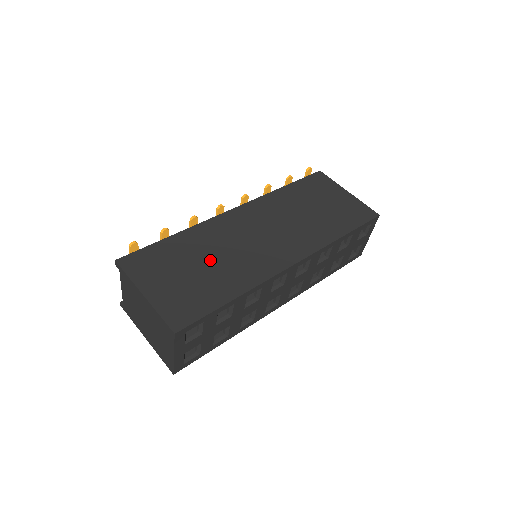
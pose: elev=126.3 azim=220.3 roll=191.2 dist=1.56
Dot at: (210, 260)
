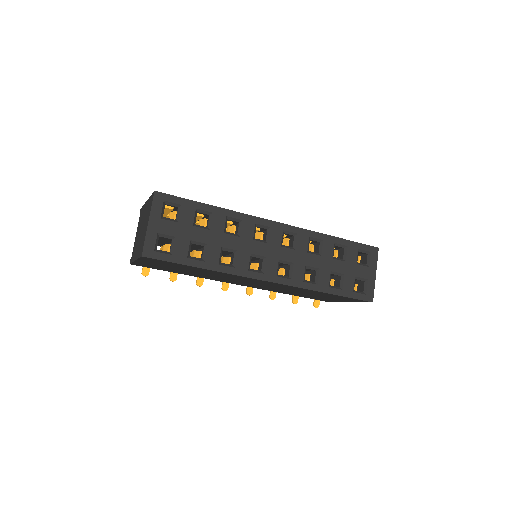
Dot at: occluded
